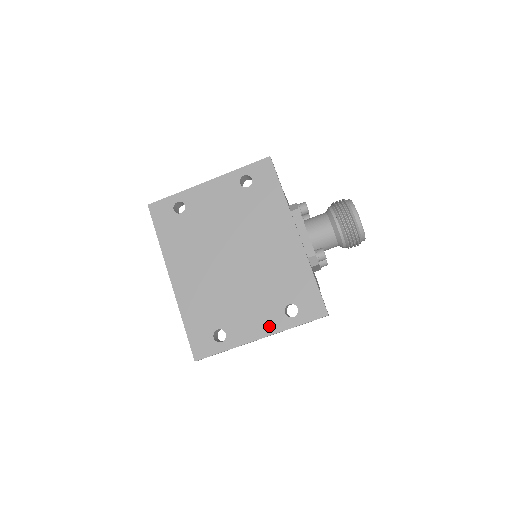
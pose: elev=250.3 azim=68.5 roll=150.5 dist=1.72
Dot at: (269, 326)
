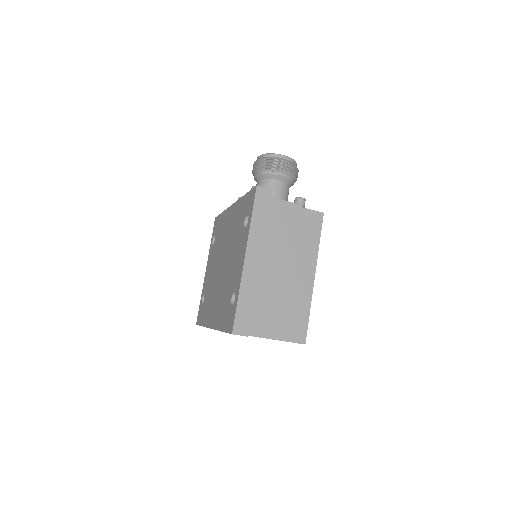
Dot at: (244, 246)
